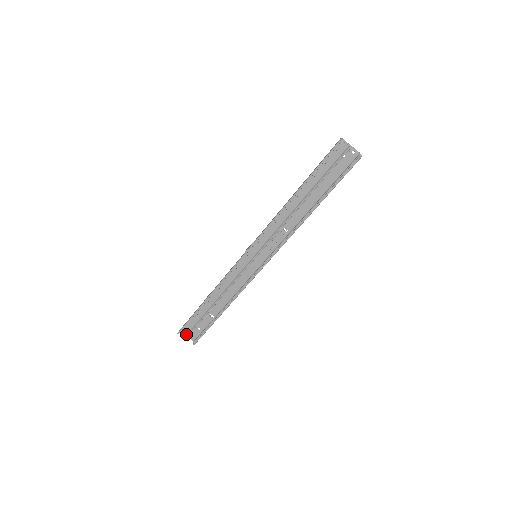
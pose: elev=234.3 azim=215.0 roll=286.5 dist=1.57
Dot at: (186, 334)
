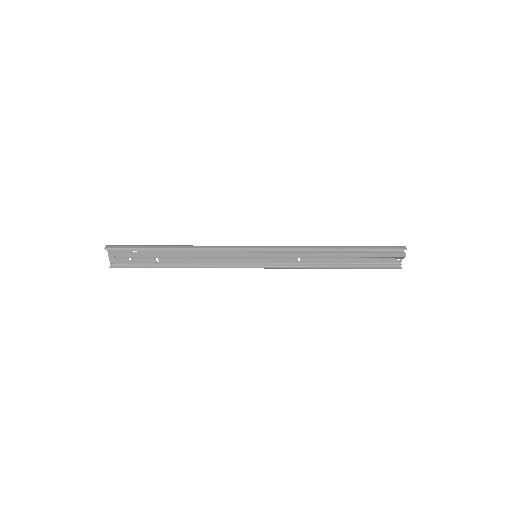
Dot at: (114, 256)
